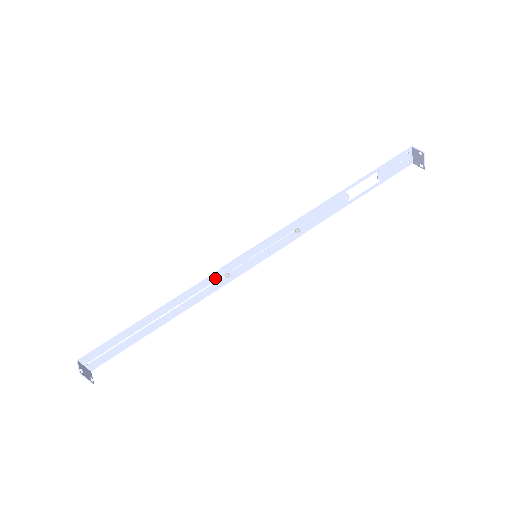
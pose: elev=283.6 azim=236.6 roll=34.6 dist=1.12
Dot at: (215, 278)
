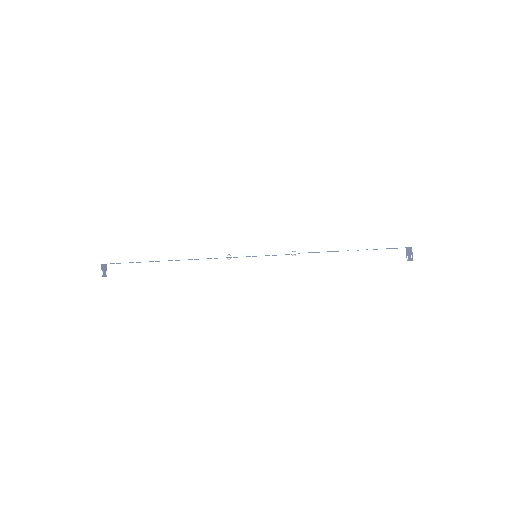
Dot at: occluded
